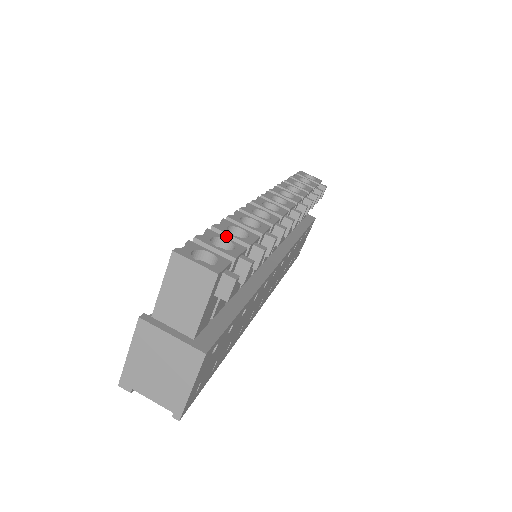
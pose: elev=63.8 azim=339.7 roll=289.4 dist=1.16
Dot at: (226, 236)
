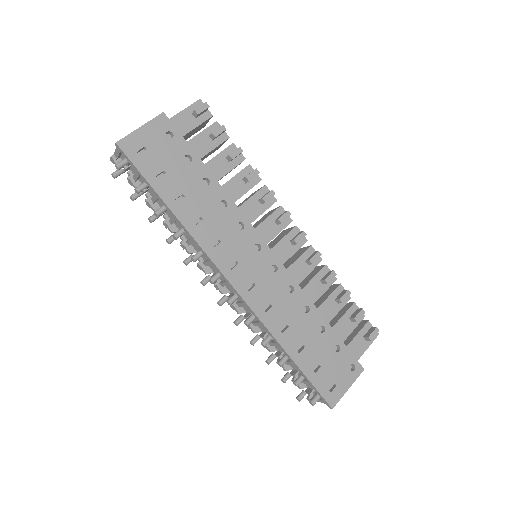
Dot at: occluded
